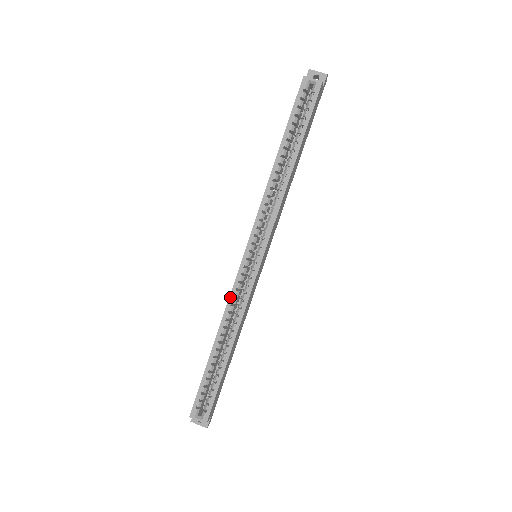
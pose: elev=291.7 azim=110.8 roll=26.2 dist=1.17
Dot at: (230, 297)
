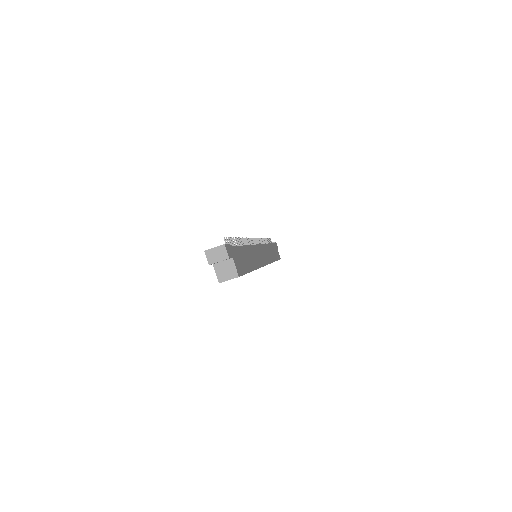
Dot at: occluded
